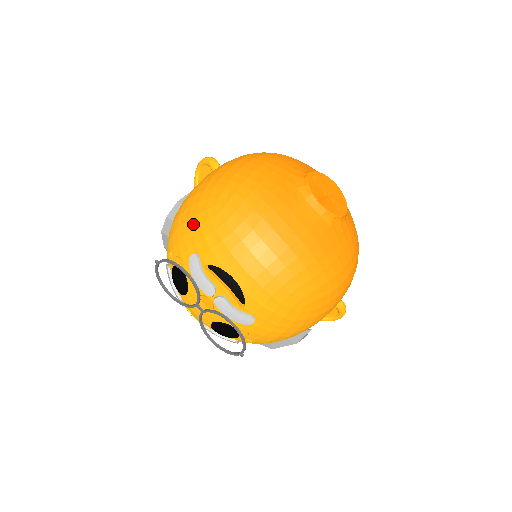
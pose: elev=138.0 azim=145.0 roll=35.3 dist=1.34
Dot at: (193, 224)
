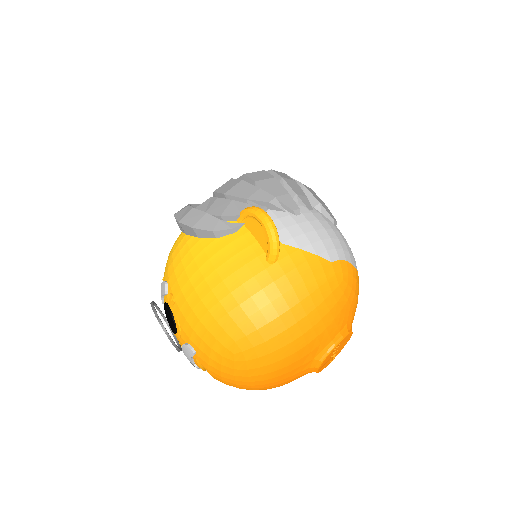
Dot at: (207, 339)
